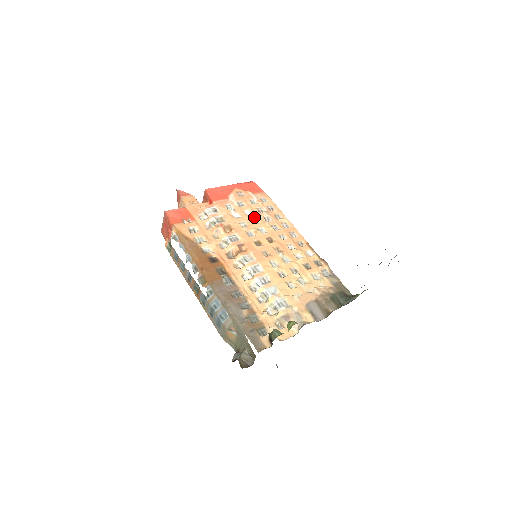
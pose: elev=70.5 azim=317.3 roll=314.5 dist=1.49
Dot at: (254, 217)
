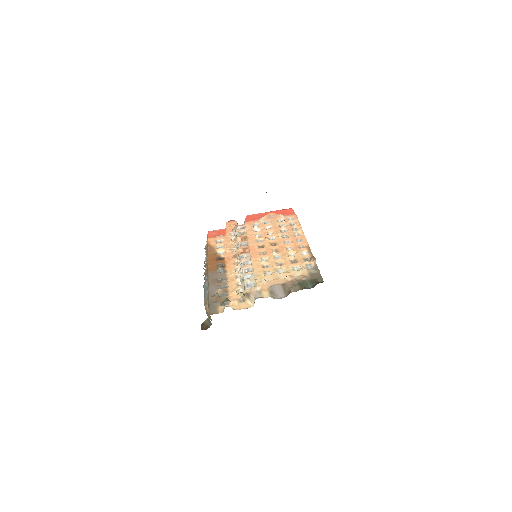
Dot at: (271, 230)
